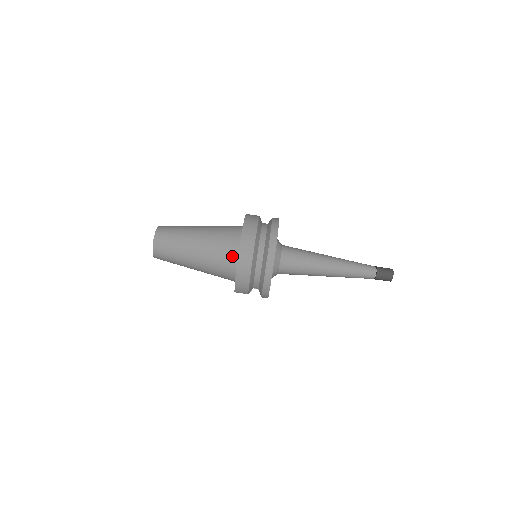
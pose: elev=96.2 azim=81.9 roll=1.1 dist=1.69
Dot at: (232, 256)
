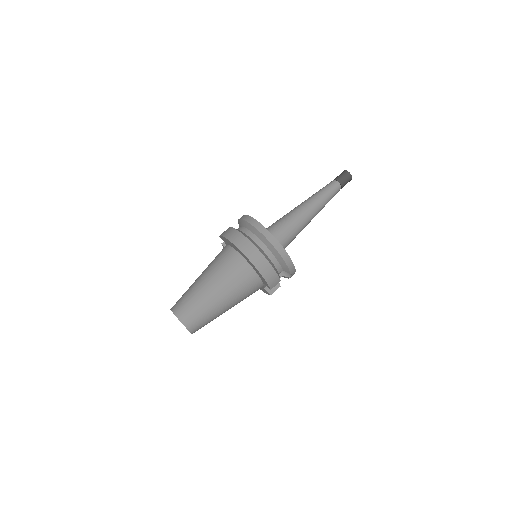
Dot at: (242, 265)
